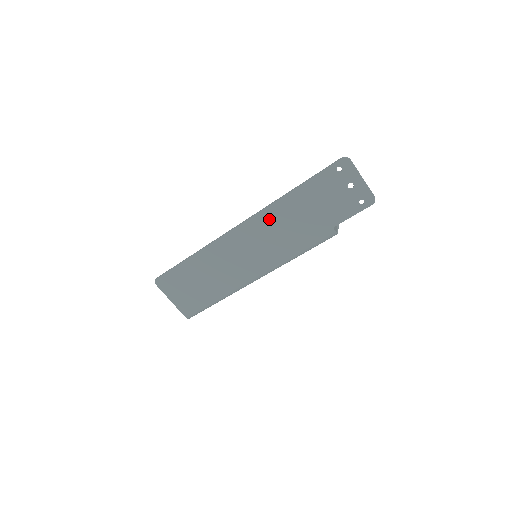
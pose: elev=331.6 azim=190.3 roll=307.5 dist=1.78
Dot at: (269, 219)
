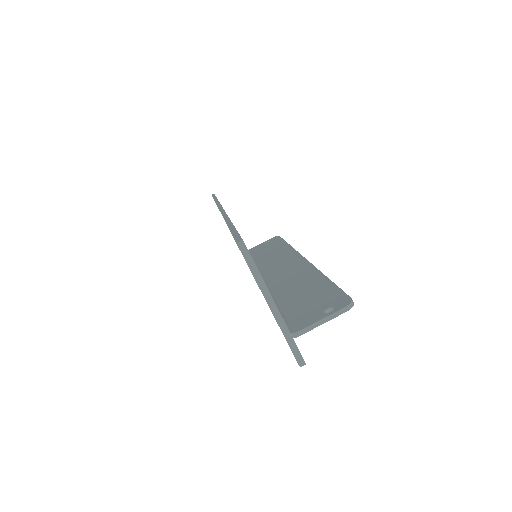
Dot at: occluded
